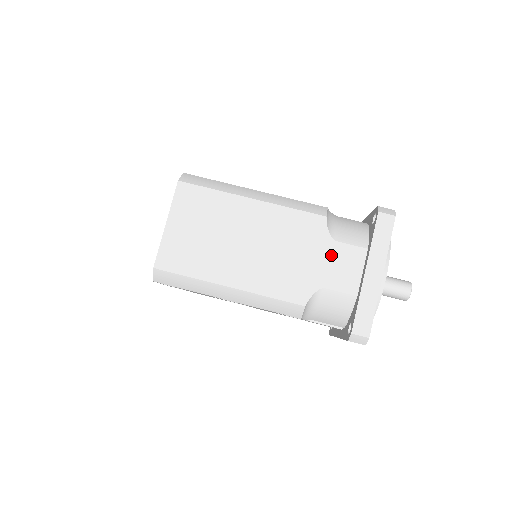
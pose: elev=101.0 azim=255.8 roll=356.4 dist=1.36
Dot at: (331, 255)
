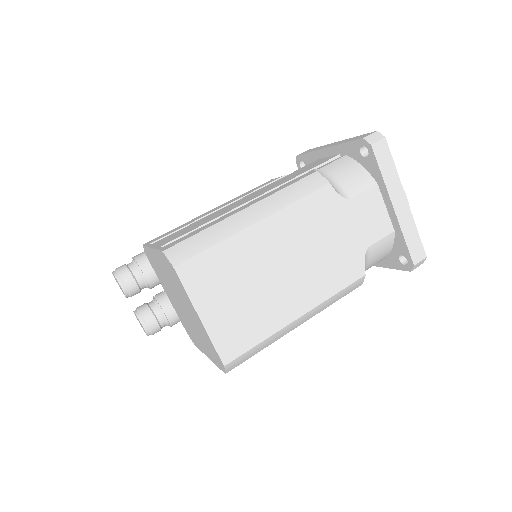
Dot at: (356, 215)
